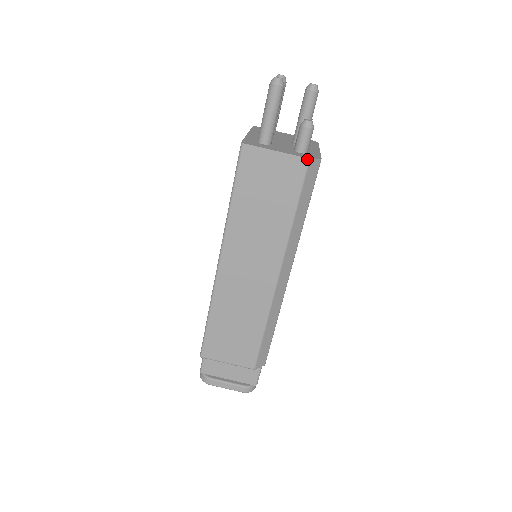
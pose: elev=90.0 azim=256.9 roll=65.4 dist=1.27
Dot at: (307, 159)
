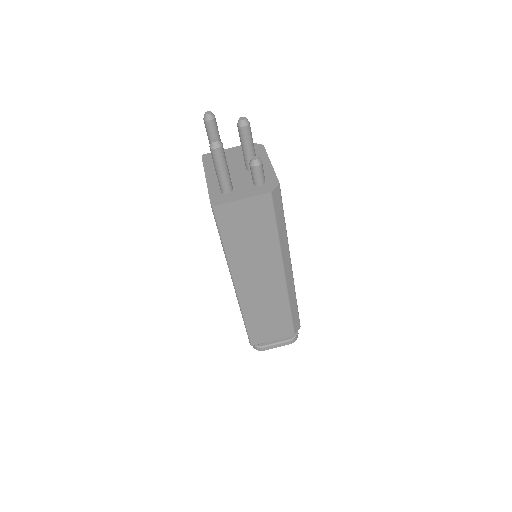
Dot at: (269, 193)
